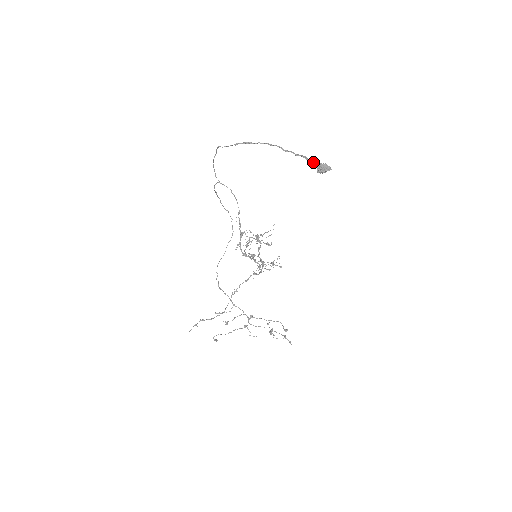
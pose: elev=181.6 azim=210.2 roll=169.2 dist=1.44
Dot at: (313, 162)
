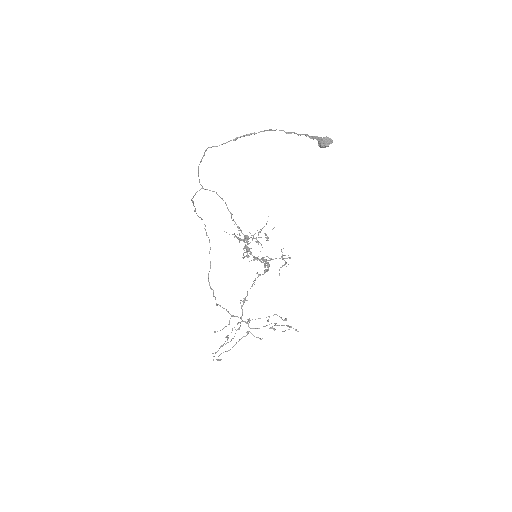
Dot at: (316, 138)
